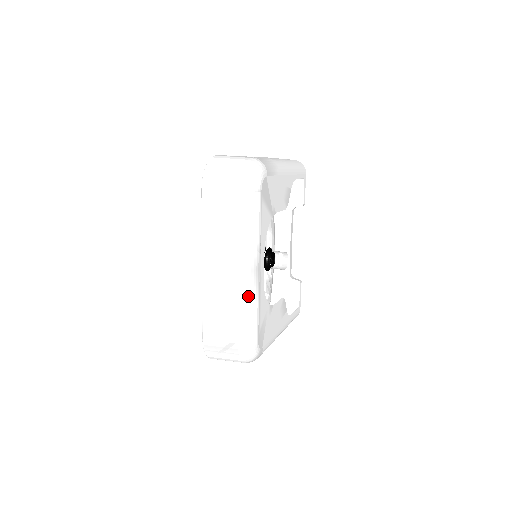
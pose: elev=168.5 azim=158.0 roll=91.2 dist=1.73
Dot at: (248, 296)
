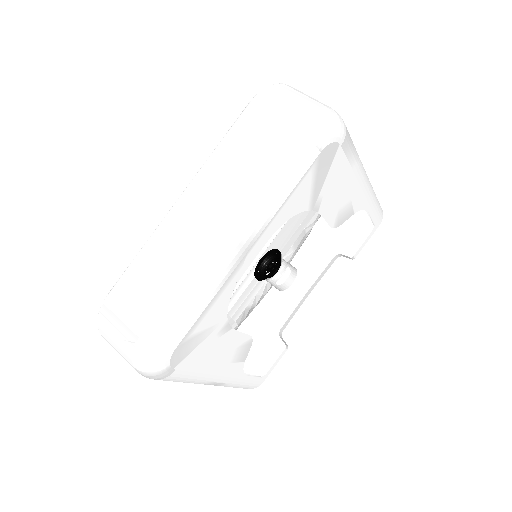
Dot at: (206, 273)
